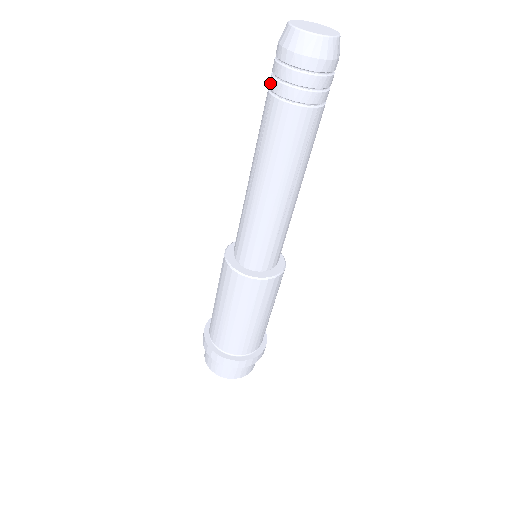
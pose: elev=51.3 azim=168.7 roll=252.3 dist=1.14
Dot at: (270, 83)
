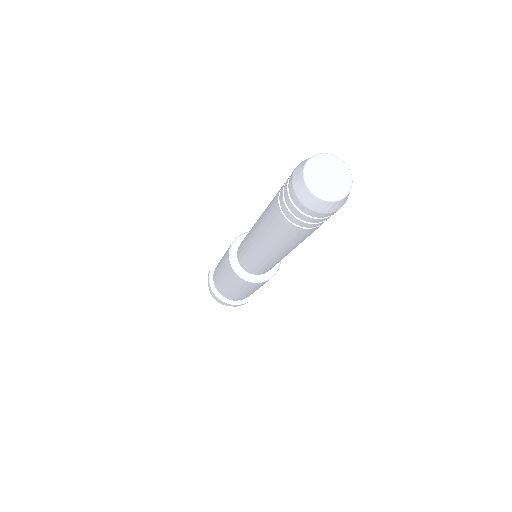
Dot at: (282, 207)
